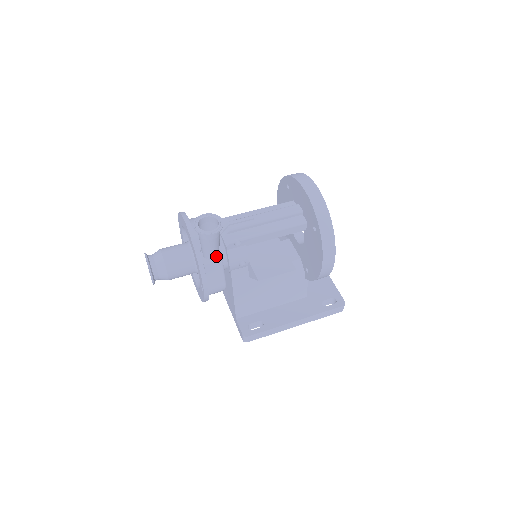
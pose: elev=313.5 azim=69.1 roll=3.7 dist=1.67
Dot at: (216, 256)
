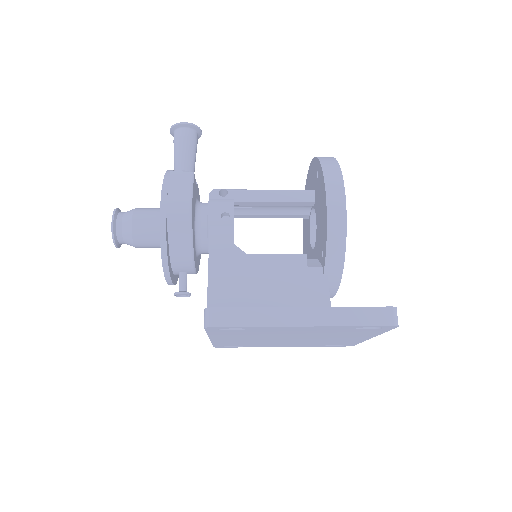
Dot at: (187, 168)
